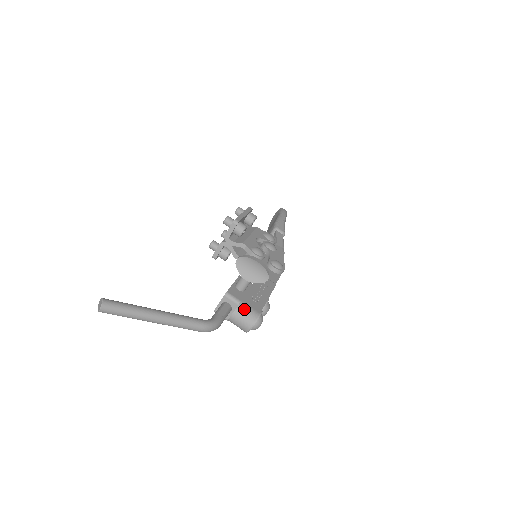
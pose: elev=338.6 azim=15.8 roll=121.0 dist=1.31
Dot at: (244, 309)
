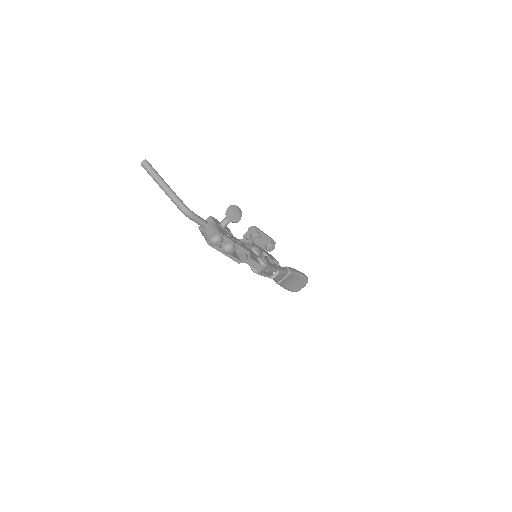
Dot at: (214, 226)
